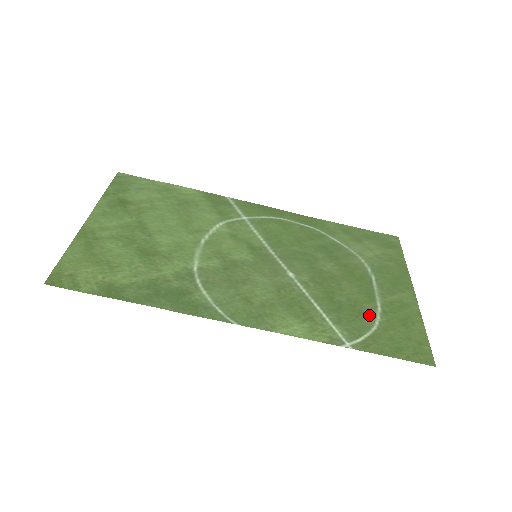
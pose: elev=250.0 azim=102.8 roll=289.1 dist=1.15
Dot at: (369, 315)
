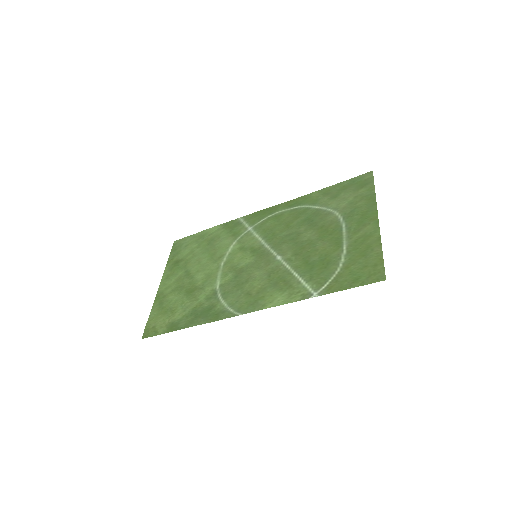
Dot at: (335, 261)
